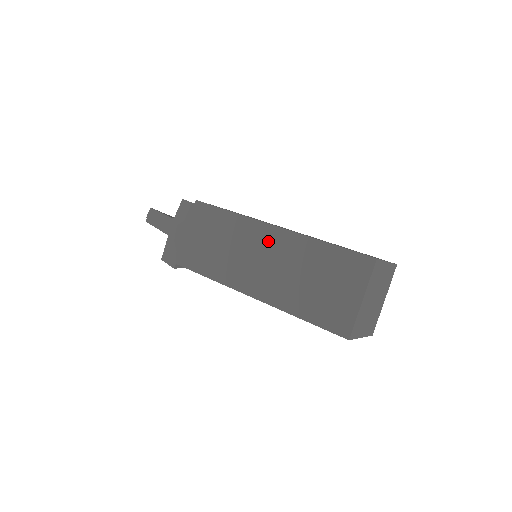
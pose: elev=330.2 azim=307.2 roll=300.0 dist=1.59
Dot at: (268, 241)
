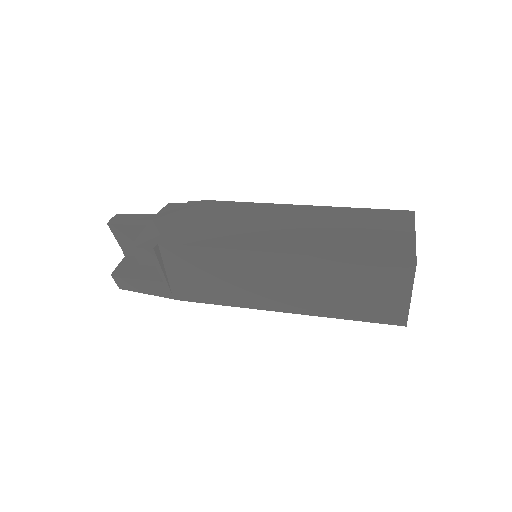
Dot at: (290, 214)
